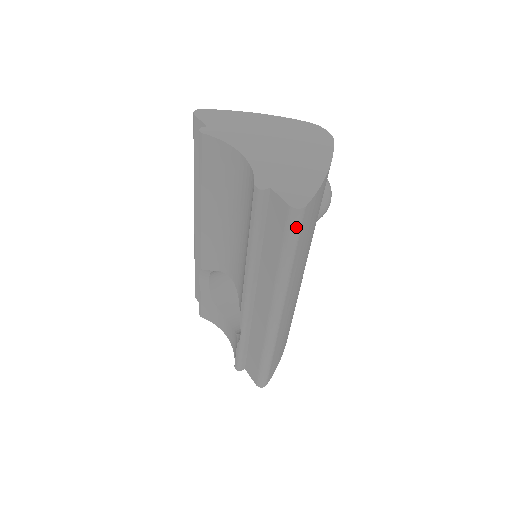
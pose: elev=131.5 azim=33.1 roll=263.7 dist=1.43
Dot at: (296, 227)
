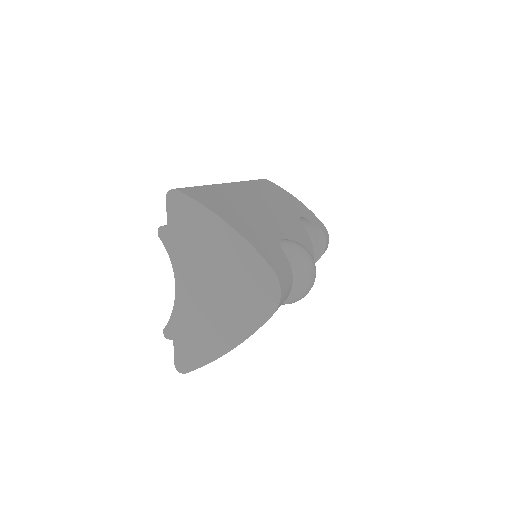
Dot at: occluded
